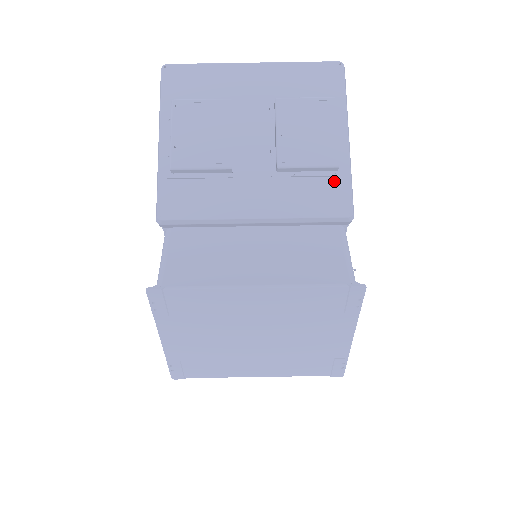
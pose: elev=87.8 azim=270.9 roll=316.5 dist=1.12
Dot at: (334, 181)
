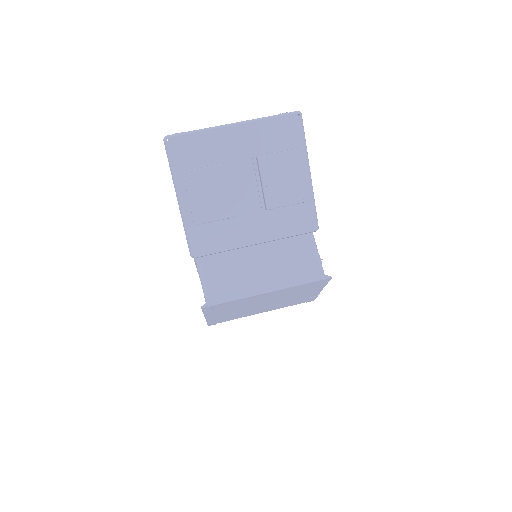
Dot at: (304, 208)
